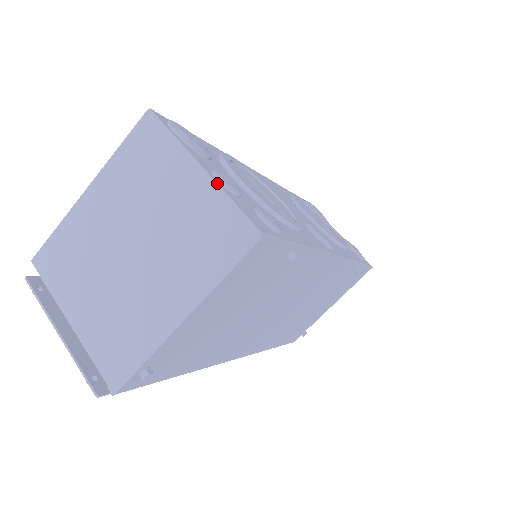
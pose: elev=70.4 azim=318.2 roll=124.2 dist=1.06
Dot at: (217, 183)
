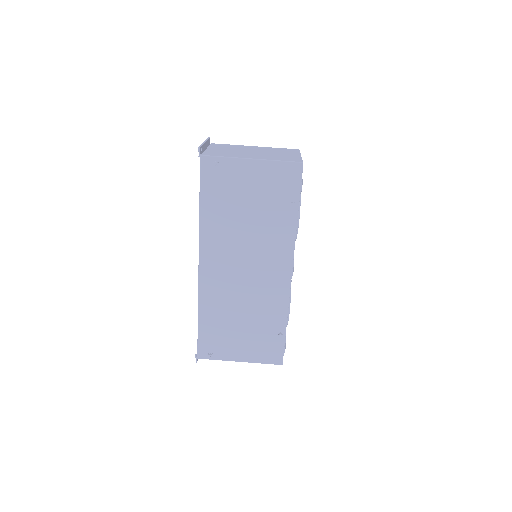
Dot at: occluded
